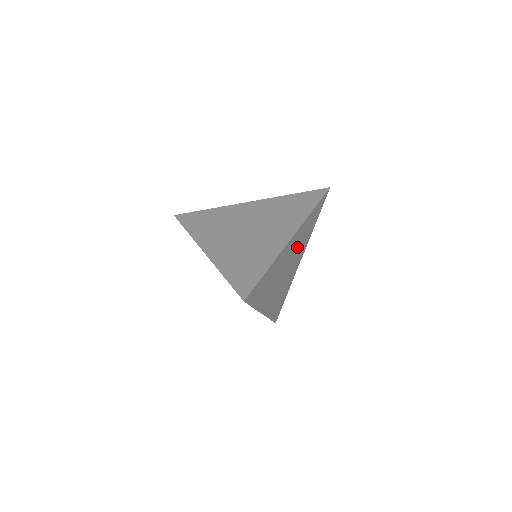
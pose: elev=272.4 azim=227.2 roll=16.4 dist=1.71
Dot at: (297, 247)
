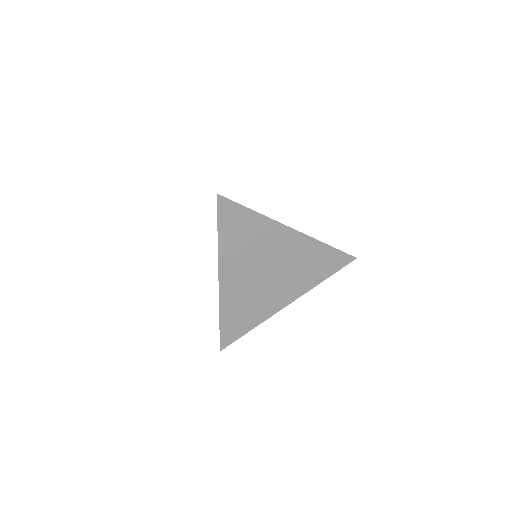
Dot at: occluded
